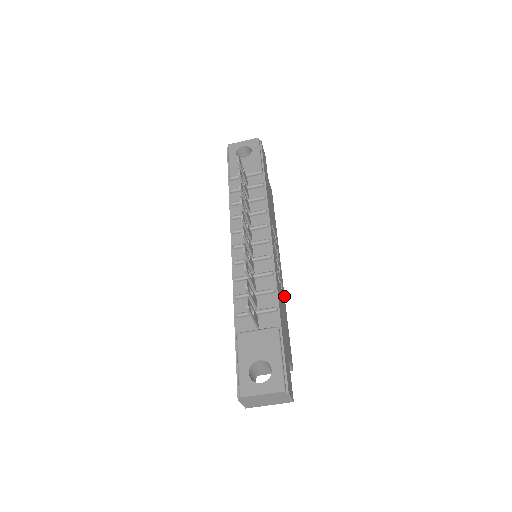
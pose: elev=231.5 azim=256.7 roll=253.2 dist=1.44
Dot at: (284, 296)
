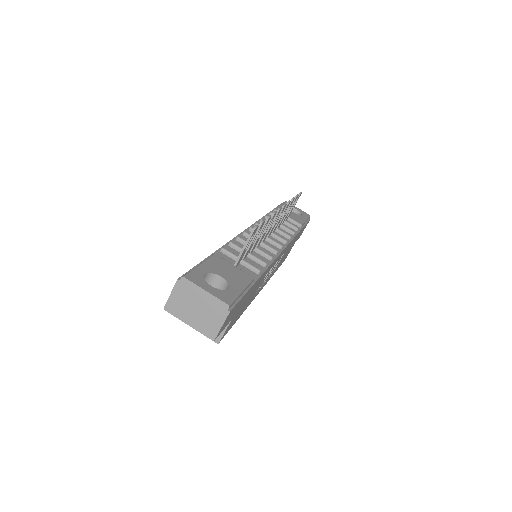
Dot at: occluded
